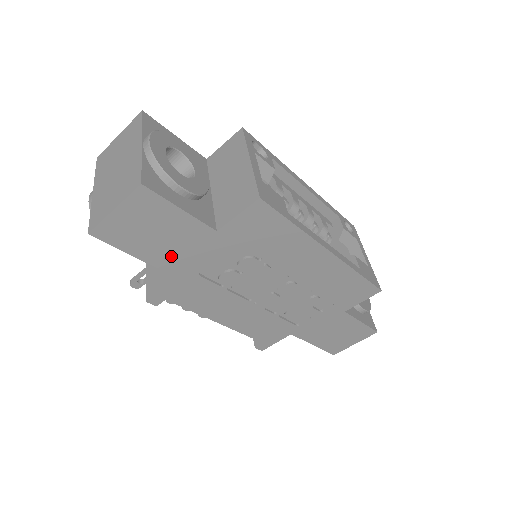
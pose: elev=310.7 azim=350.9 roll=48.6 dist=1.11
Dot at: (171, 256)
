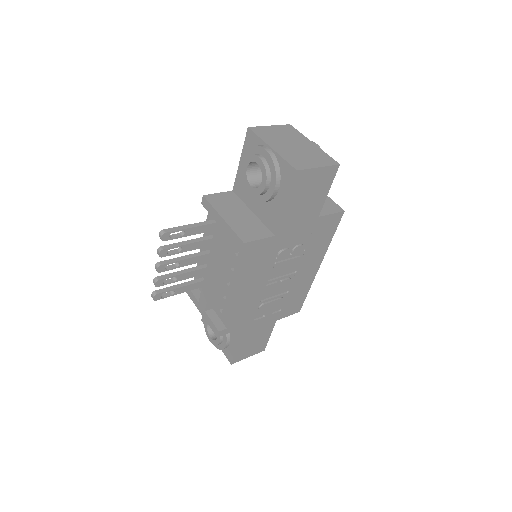
Dot at: (292, 217)
